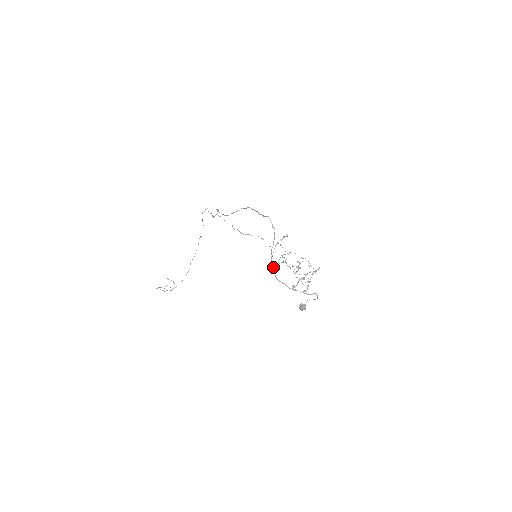
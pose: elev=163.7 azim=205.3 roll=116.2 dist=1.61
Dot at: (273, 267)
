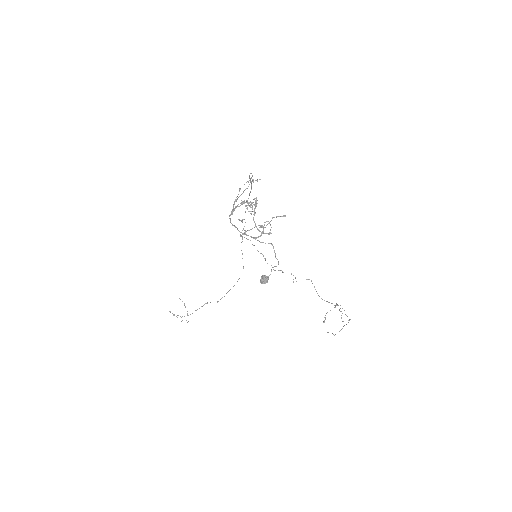
Dot at: (232, 212)
